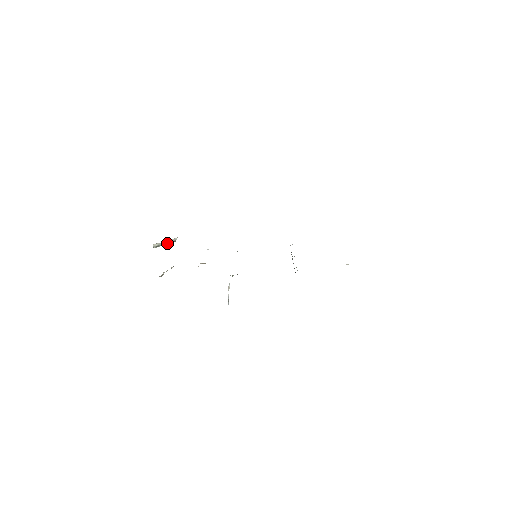
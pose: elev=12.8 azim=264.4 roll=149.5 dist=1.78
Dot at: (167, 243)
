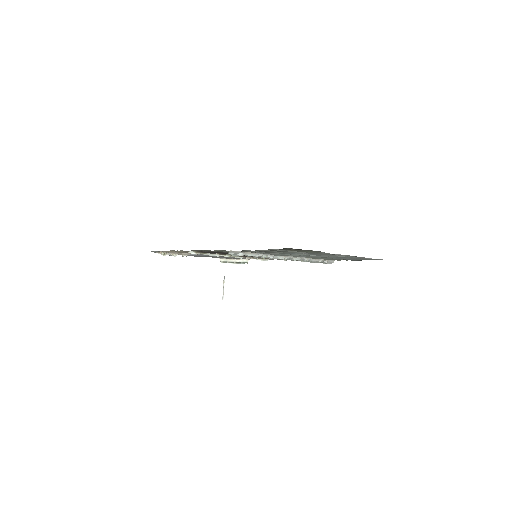
Dot at: (236, 262)
